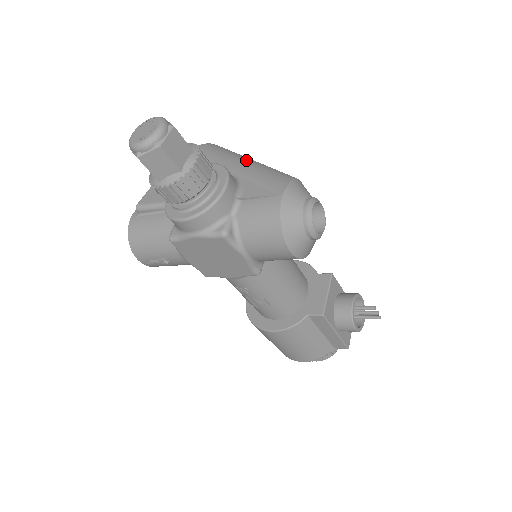
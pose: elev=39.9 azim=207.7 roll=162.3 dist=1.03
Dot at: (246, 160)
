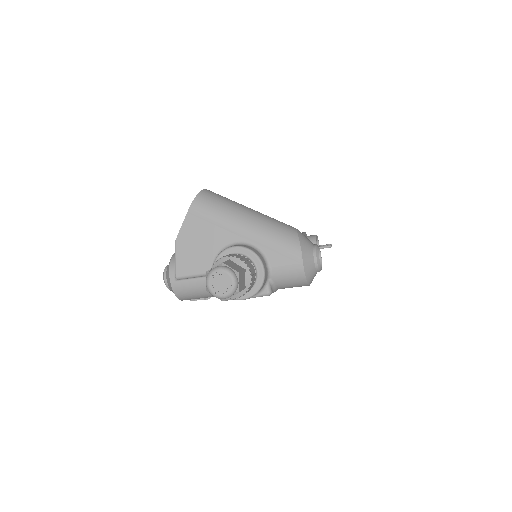
Dot at: (249, 221)
